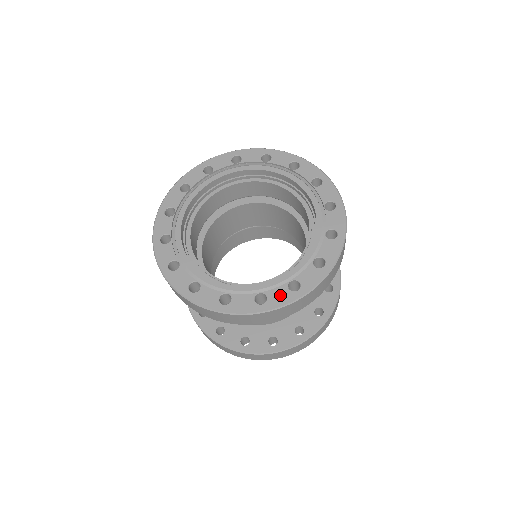
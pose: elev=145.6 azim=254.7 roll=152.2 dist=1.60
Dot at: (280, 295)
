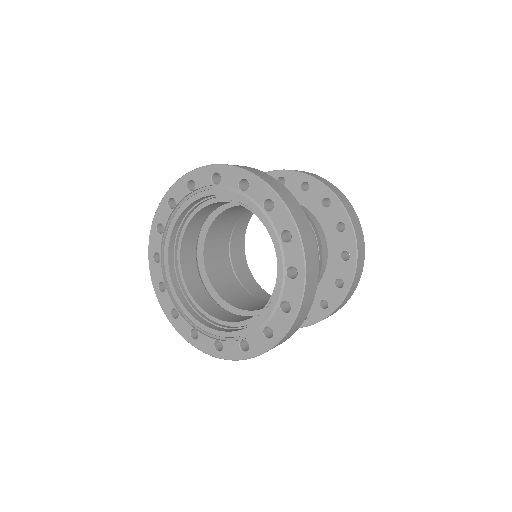
Dot at: (206, 344)
